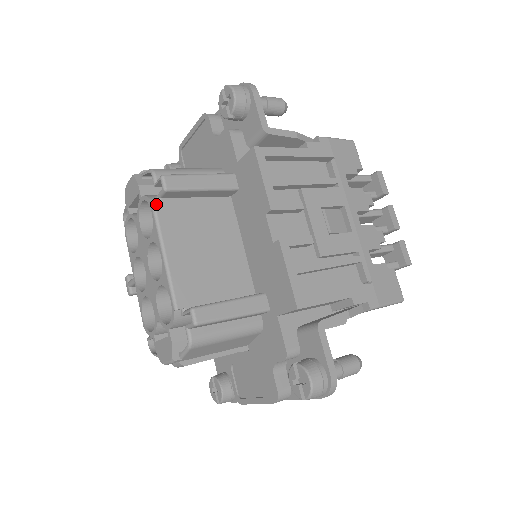
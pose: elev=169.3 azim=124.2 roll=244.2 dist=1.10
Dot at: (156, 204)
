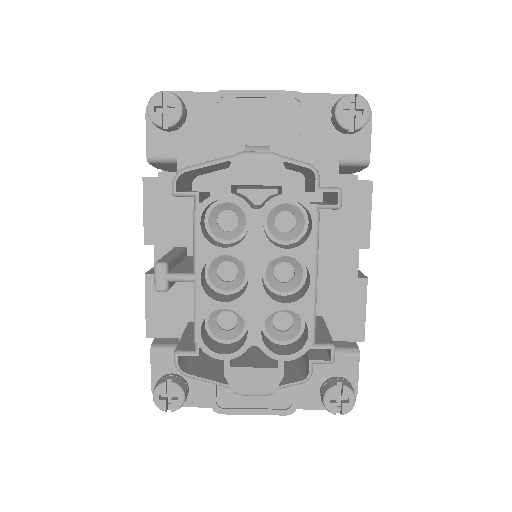
Dot at: (319, 217)
